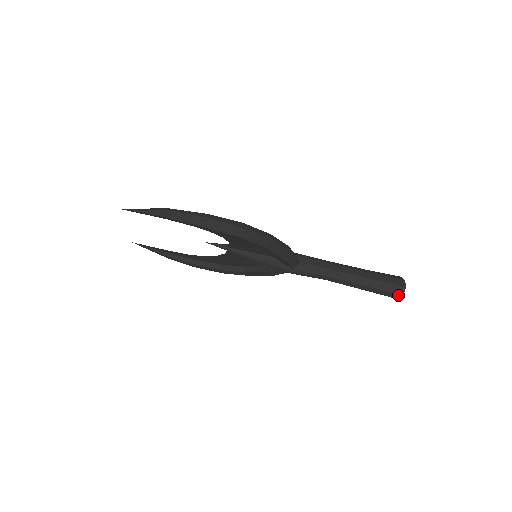
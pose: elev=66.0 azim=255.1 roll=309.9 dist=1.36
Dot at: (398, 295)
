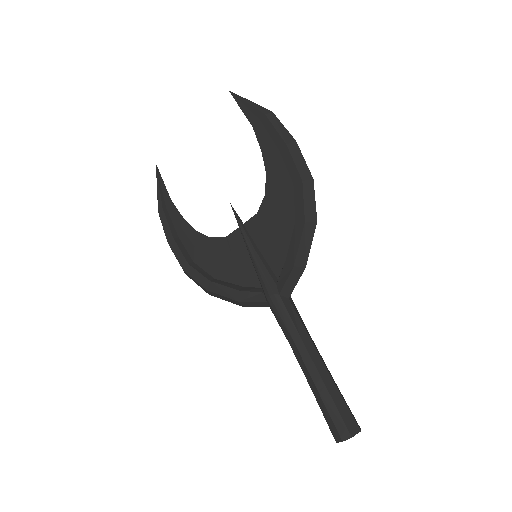
Dot at: (347, 431)
